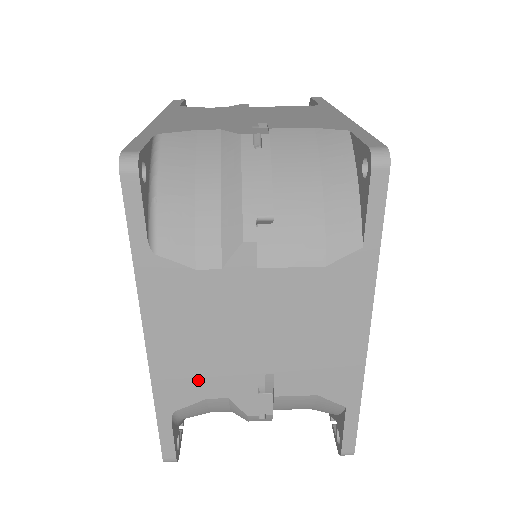
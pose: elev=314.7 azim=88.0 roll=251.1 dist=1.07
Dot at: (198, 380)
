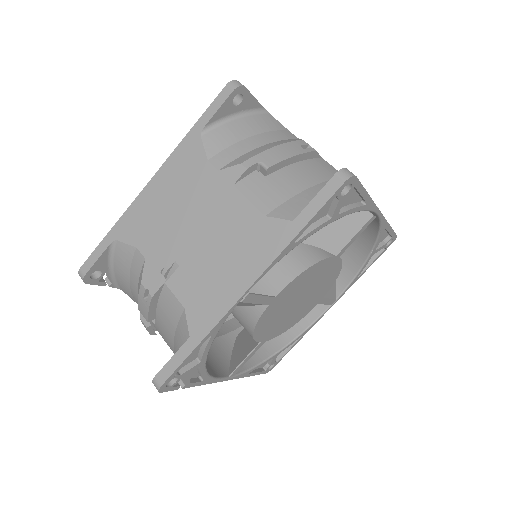
Dot at: (145, 230)
